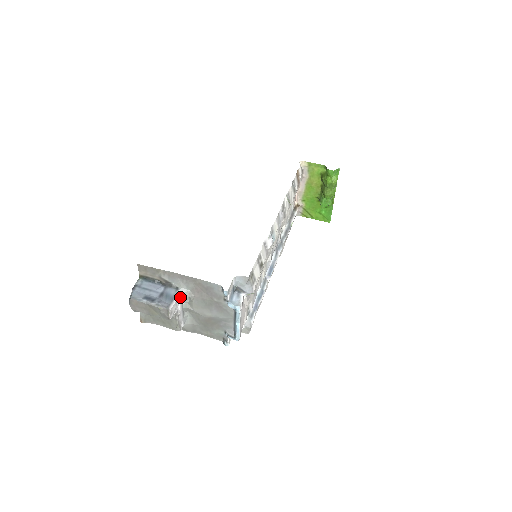
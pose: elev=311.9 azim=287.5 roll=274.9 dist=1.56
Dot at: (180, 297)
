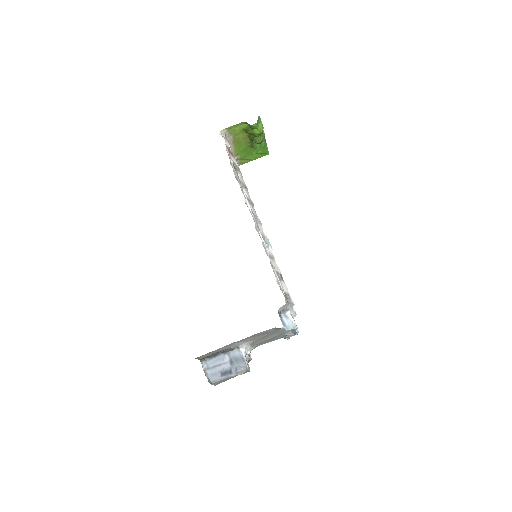
Dot at: (245, 352)
